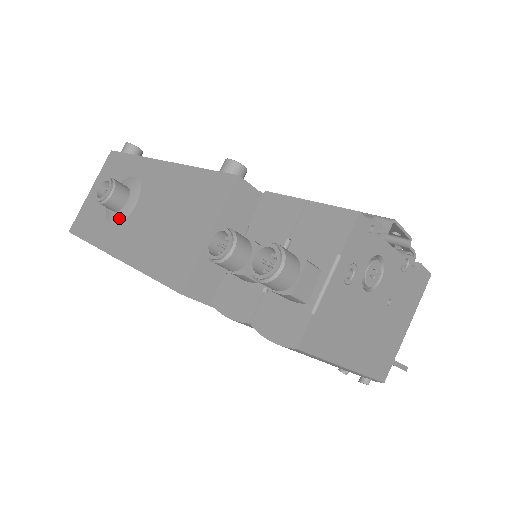
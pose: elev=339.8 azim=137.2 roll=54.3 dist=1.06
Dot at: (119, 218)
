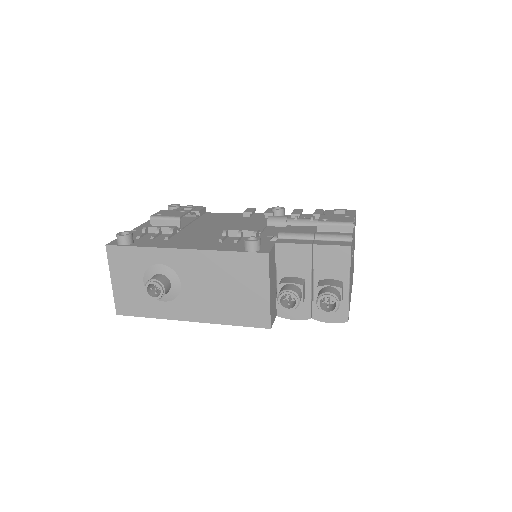
Dot at: (171, 297)
